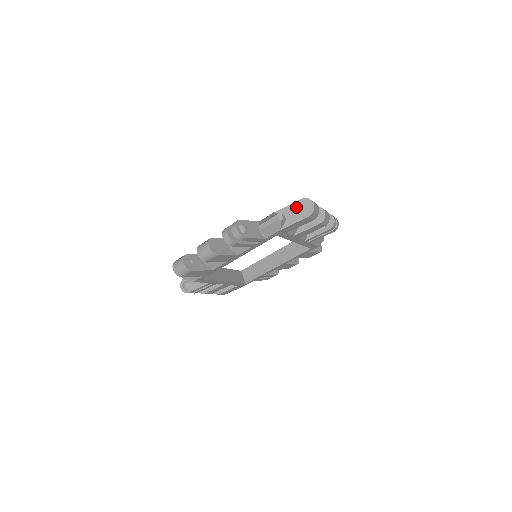
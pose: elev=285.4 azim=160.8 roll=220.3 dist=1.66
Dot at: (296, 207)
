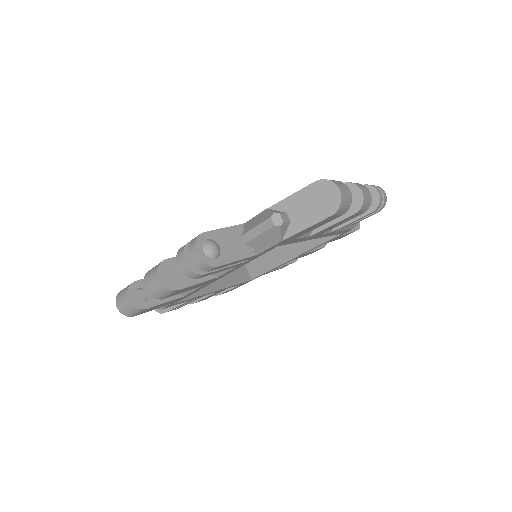
Dot at: (307, 197)
